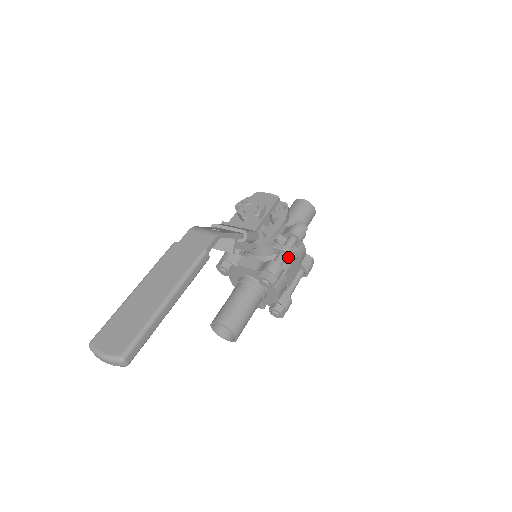
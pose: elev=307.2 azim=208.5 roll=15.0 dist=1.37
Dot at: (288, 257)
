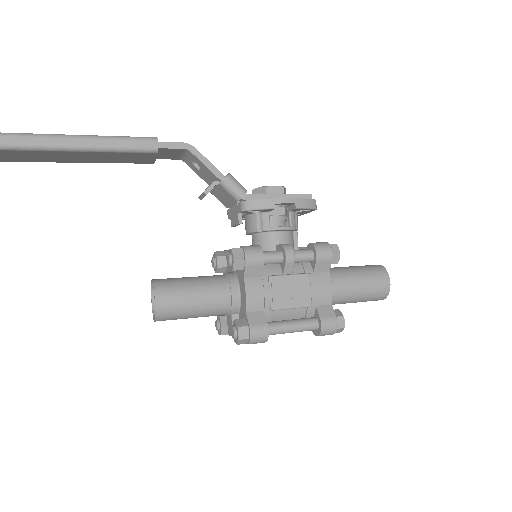
Dot at: (284, 257)
